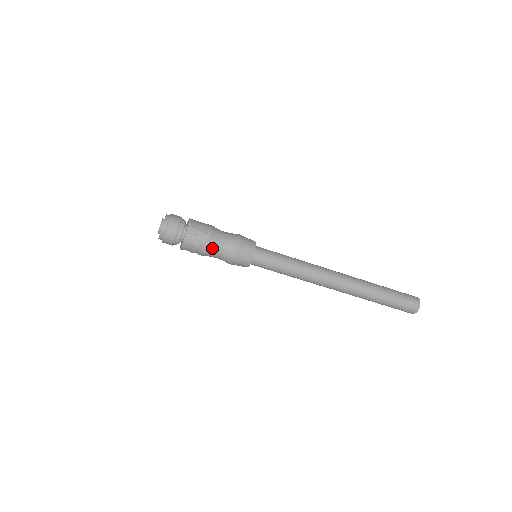
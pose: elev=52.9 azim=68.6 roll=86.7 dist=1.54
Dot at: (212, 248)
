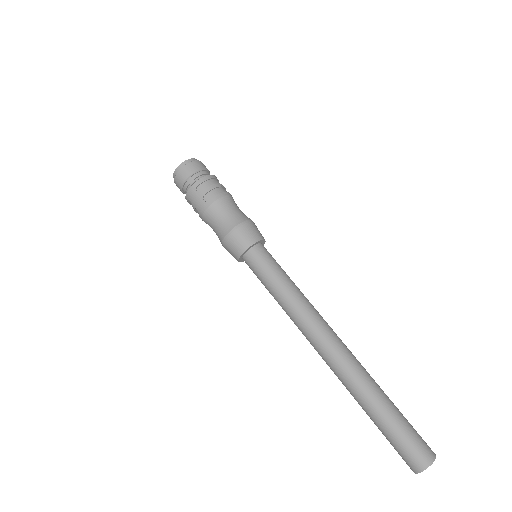
Dot at: (232, 201)
